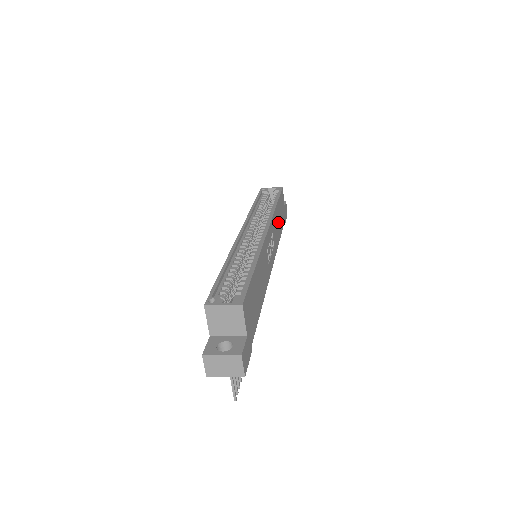
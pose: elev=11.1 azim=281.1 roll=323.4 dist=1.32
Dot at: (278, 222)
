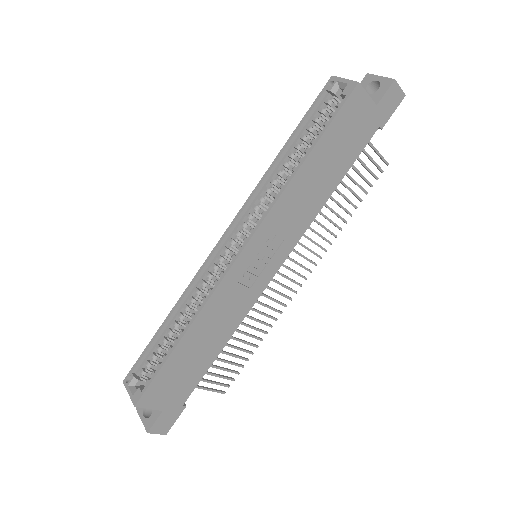
Dot at: (317, 180)
